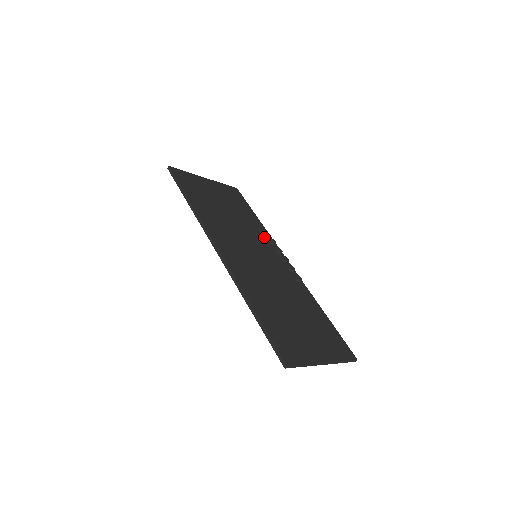
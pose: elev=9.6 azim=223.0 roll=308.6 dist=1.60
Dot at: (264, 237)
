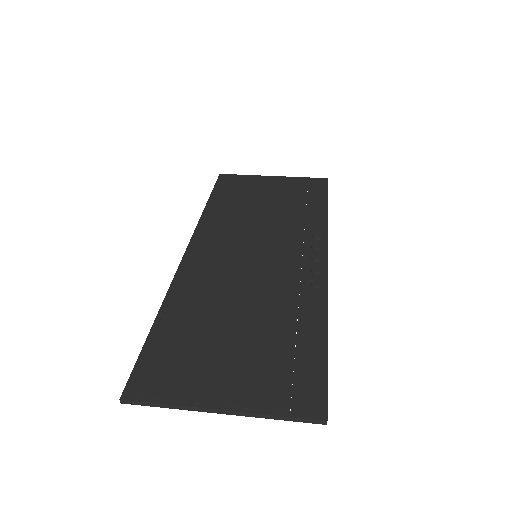
Dot at: (308, 231)
